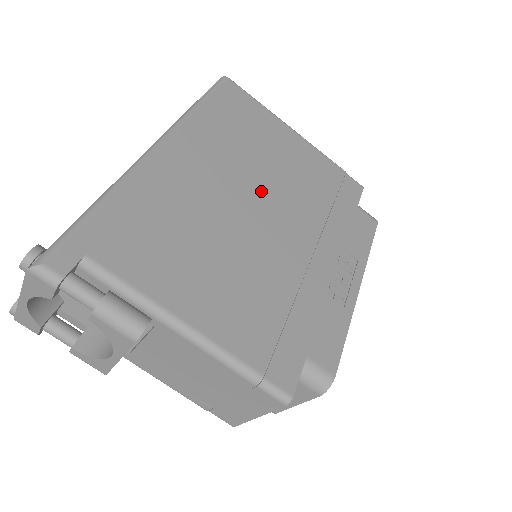
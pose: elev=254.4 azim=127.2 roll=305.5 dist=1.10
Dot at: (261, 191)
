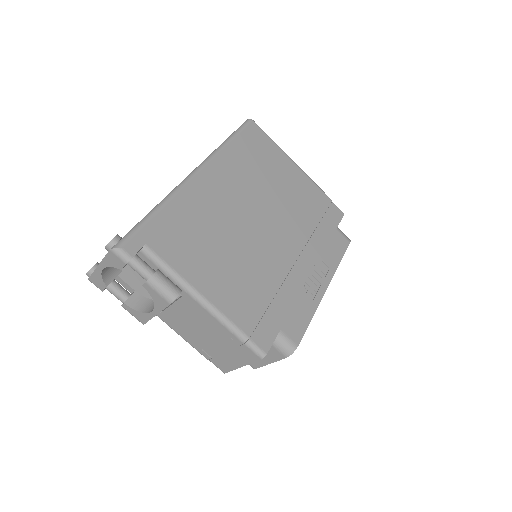
Dot at: (265, 211)
